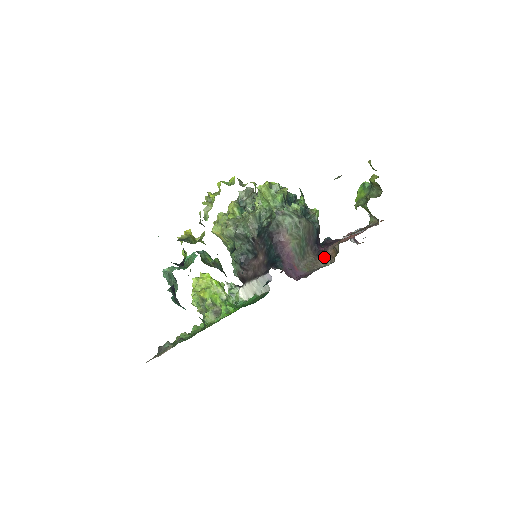
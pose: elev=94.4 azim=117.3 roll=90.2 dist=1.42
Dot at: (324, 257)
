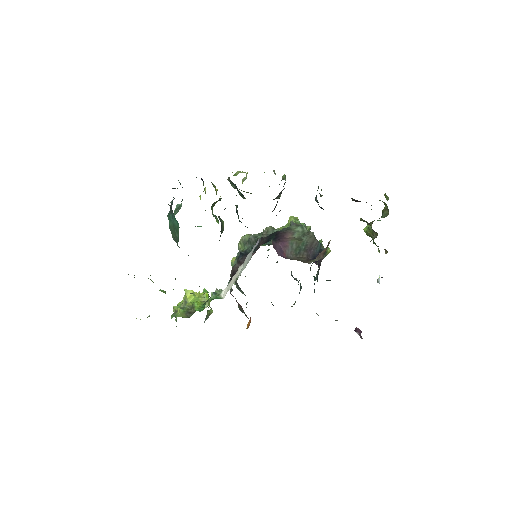
Dot at: occluded
